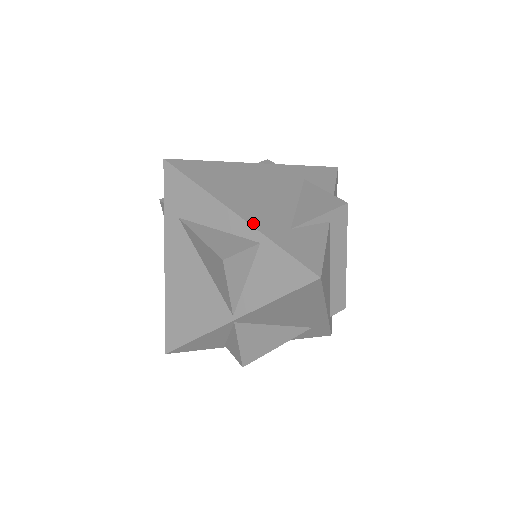
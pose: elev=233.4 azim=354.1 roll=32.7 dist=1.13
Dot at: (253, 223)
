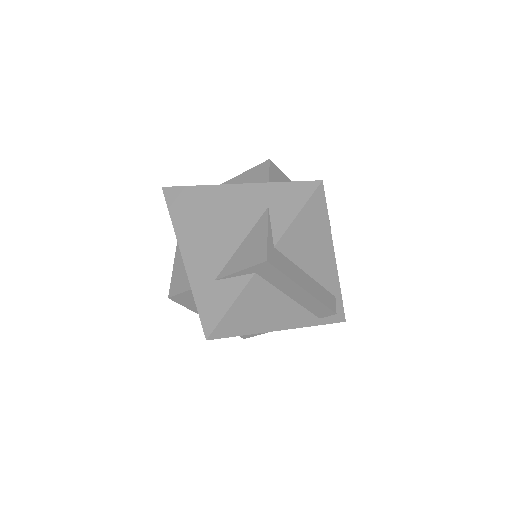
Dot at: (189, 271)
